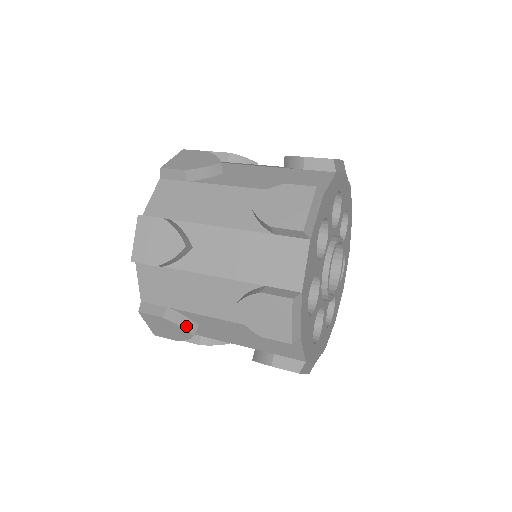
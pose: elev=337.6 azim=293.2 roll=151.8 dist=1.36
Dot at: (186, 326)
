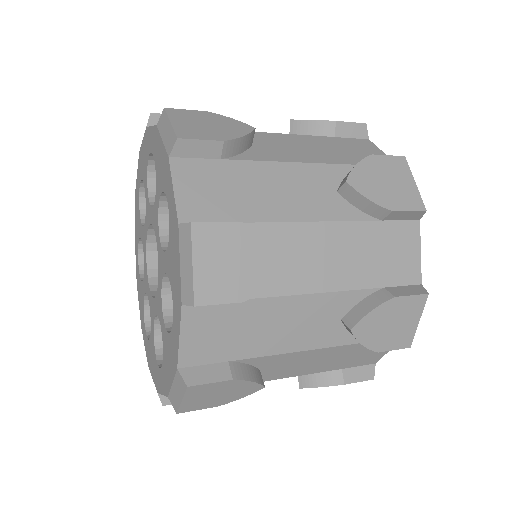
Dot at: (273, 244)
